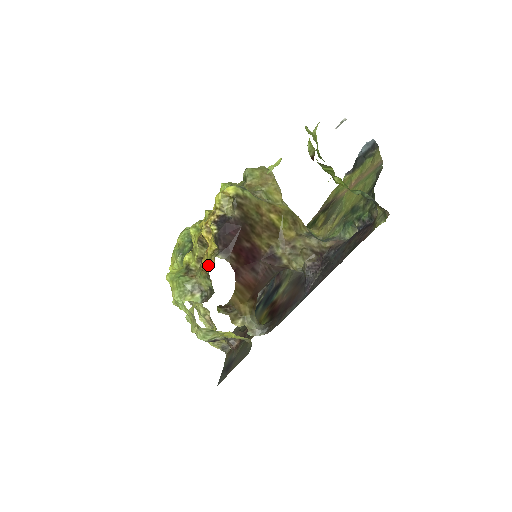
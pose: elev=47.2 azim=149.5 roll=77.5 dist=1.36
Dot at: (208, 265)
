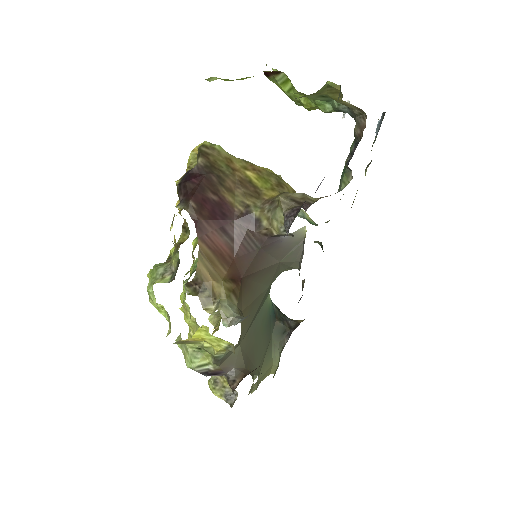
Dot at: (171, 225)
